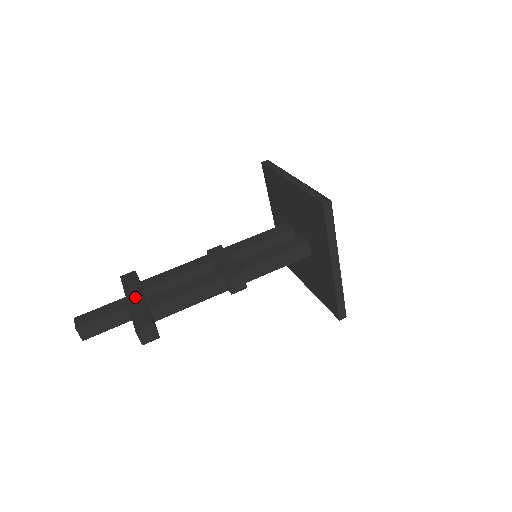
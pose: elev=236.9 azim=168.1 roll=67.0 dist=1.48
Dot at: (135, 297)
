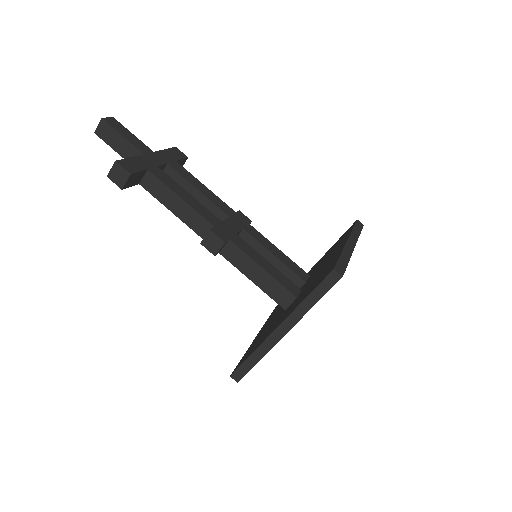
Dot at: (157, 158)
